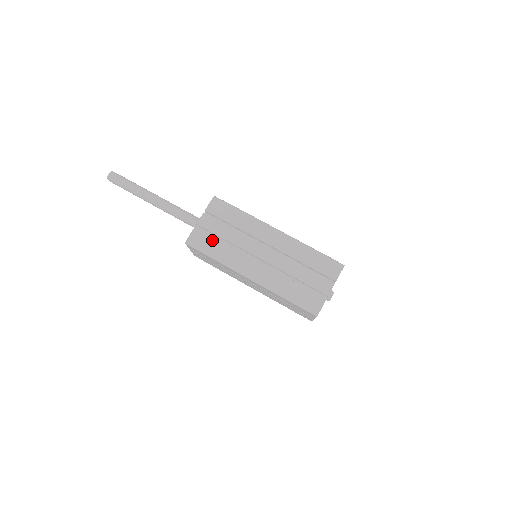
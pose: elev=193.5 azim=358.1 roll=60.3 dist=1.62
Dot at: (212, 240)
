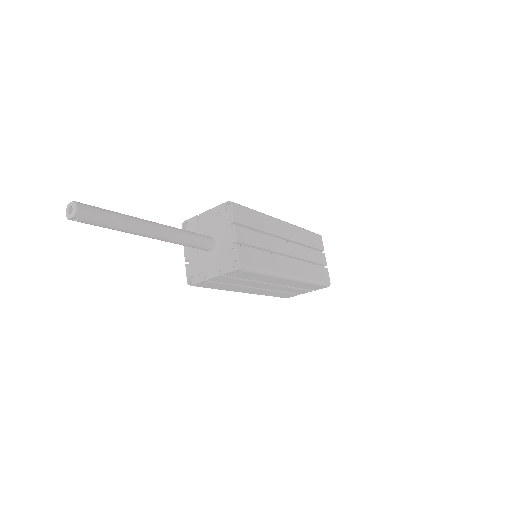
Dot at: (256, 253)
